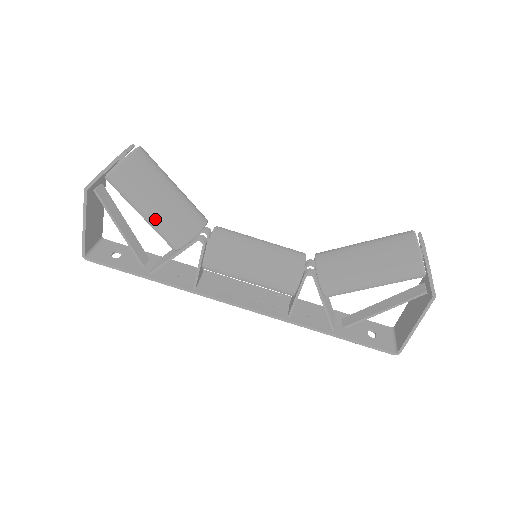
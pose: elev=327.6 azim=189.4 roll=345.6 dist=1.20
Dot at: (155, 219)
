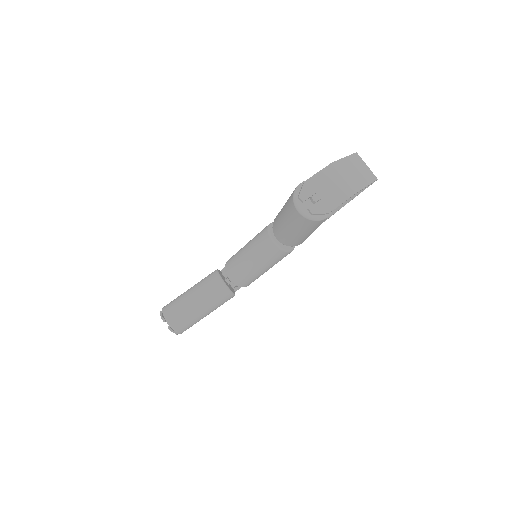
Dot at: occluded
